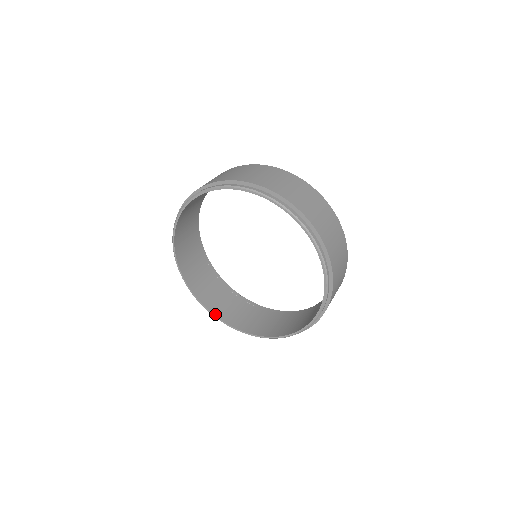
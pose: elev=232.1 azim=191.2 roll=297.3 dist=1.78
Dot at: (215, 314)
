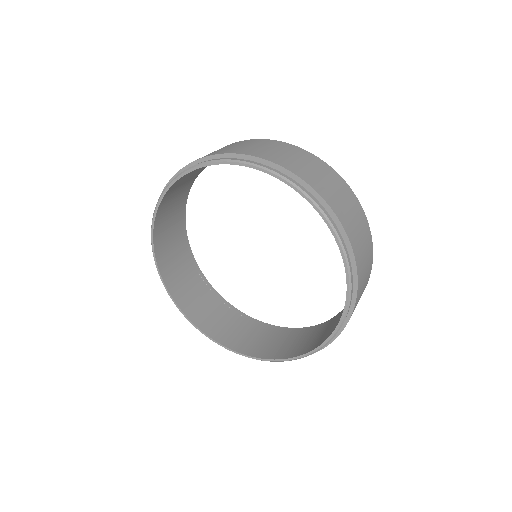
Dot at: (182, 309)
